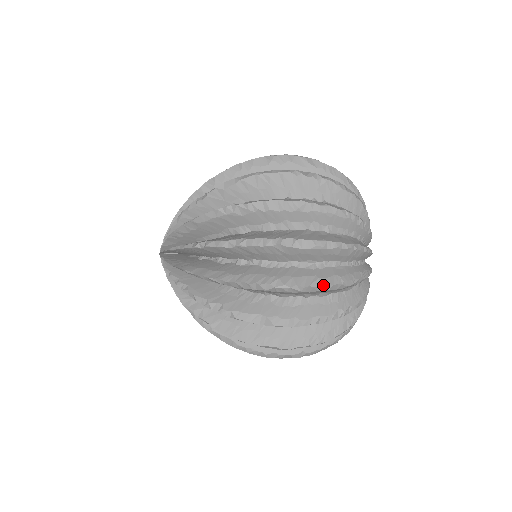
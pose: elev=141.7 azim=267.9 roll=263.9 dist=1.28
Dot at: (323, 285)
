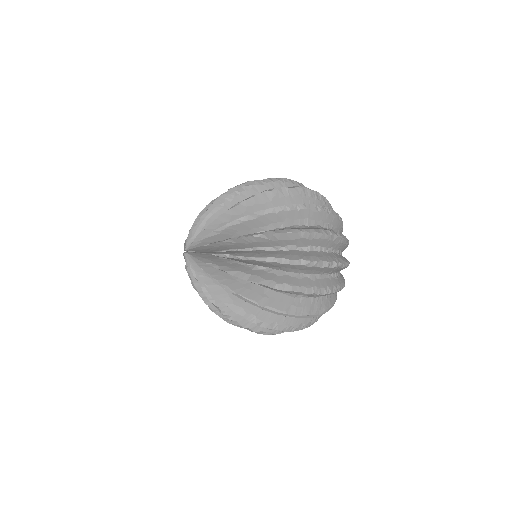
Dot at: (304, 186)
